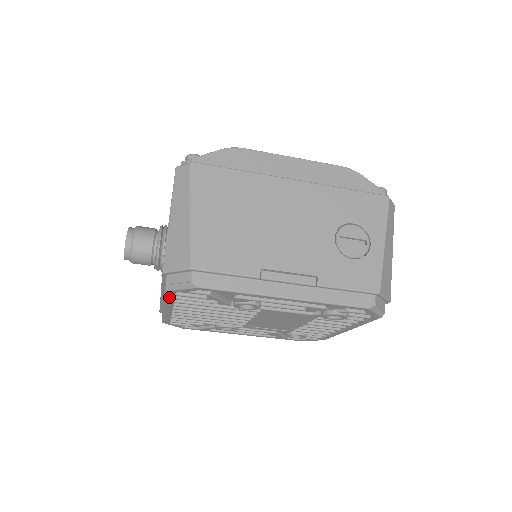
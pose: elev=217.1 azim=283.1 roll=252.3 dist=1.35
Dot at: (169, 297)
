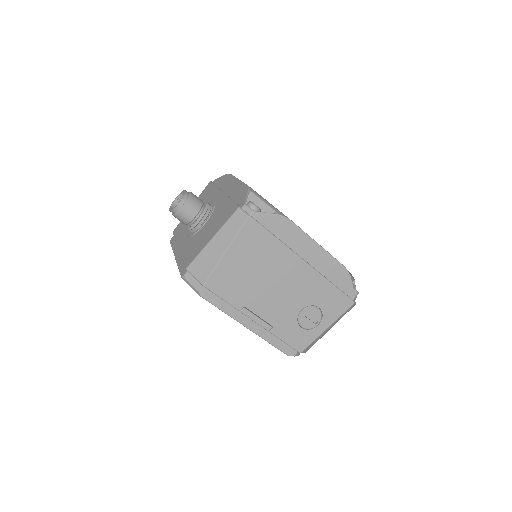
Dot at: occluded
